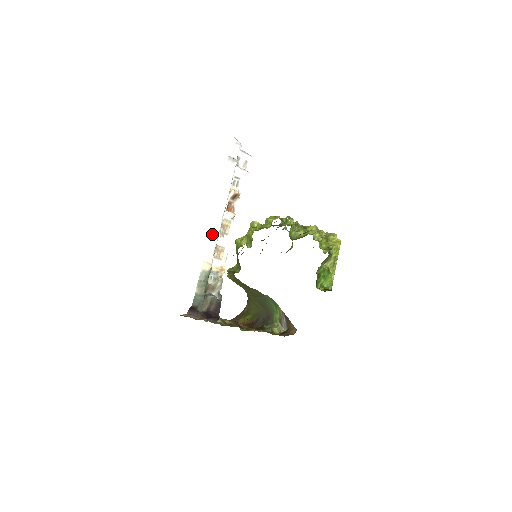
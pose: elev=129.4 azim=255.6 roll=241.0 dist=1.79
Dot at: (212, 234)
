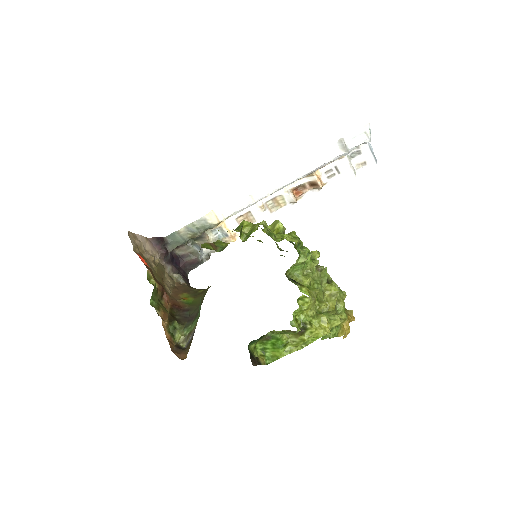
Dot at: (247, 195)
